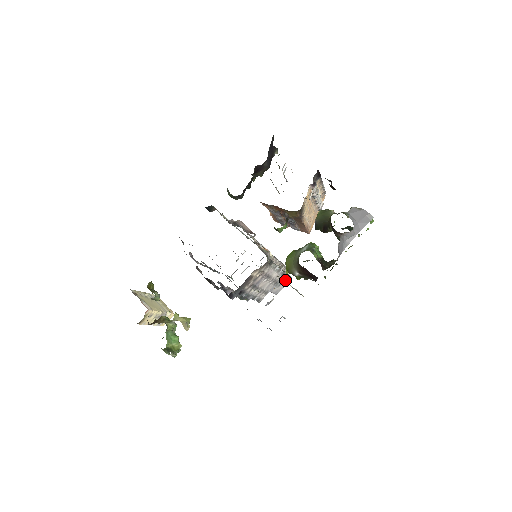
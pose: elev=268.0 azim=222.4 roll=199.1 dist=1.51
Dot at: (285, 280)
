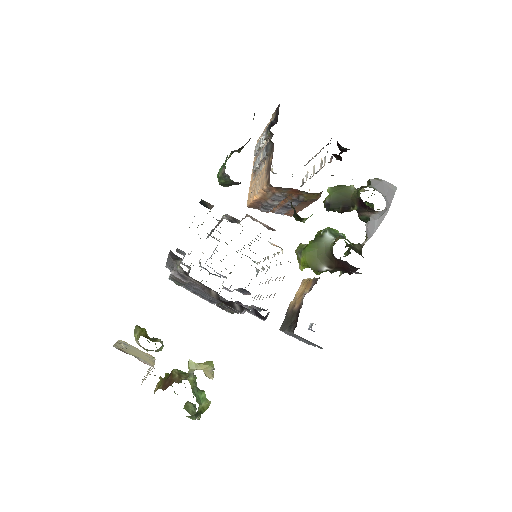
Dot at: occluded
